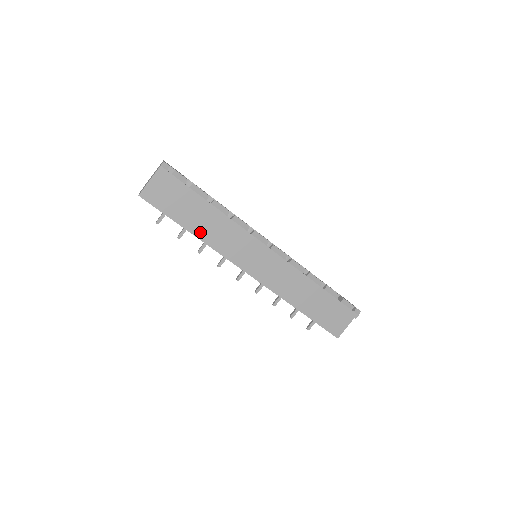
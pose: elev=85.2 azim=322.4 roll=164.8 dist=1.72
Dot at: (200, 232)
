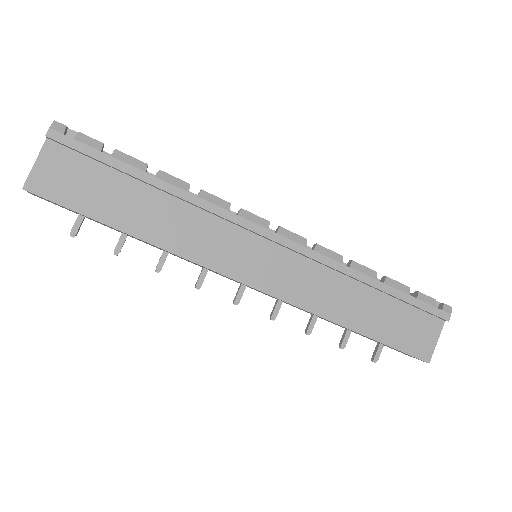
Dot at: (148, 231)
